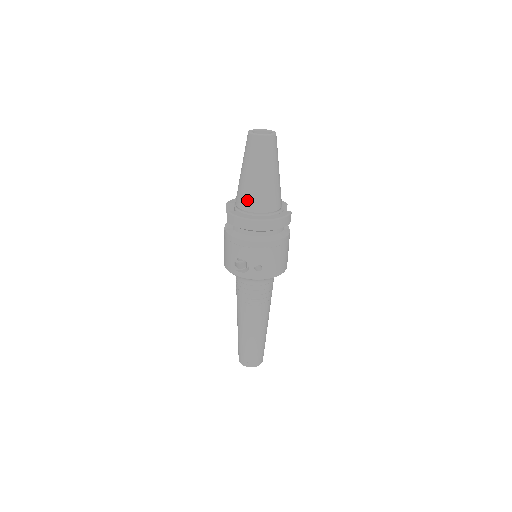
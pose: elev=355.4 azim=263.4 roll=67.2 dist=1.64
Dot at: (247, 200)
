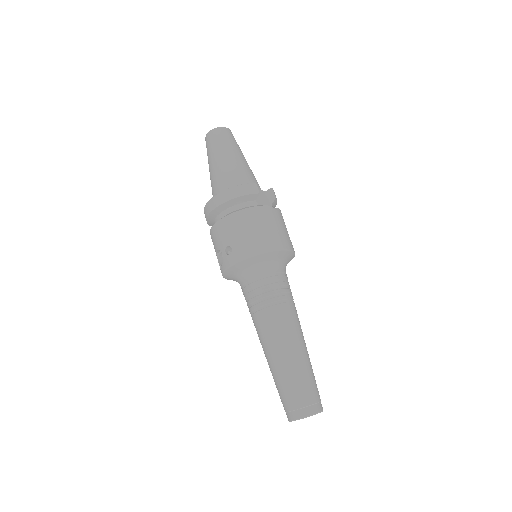
Dot at: (212, 193)
